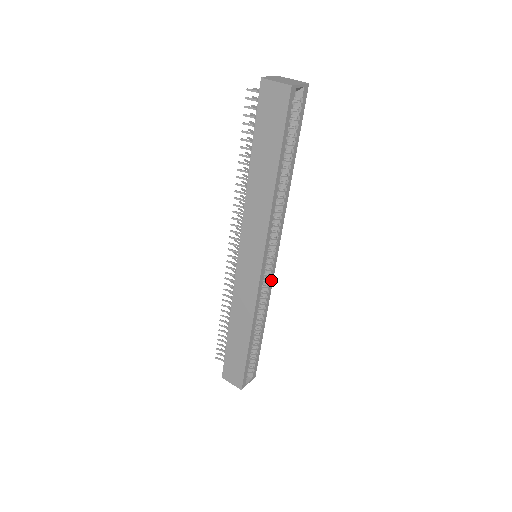
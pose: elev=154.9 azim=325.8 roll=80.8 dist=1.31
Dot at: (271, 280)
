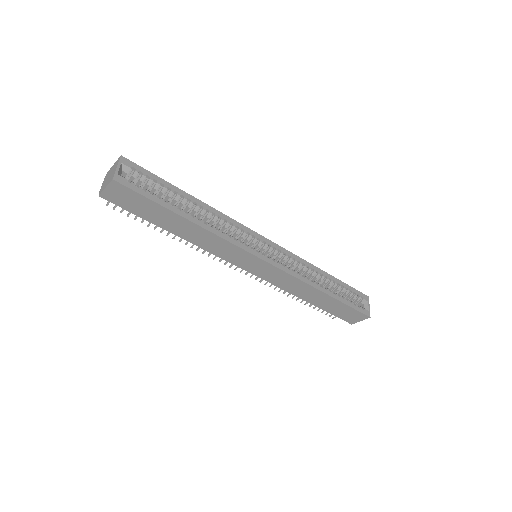
Dot at: (285, 252)
